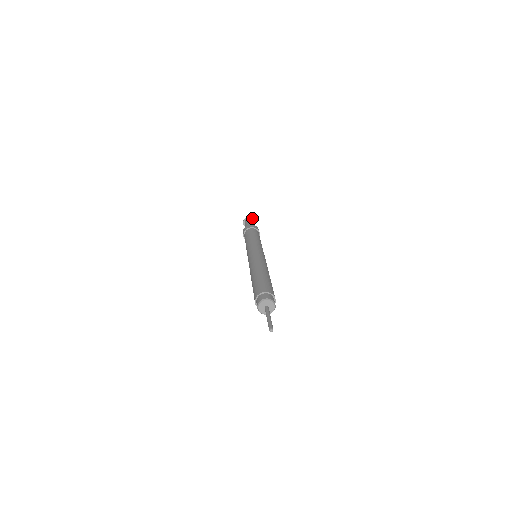
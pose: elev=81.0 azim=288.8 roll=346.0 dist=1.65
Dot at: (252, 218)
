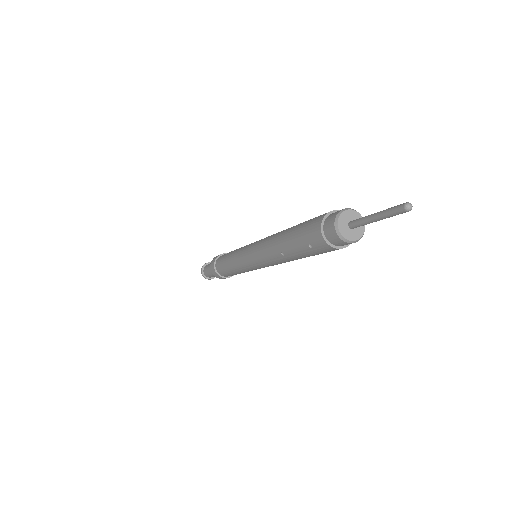
Dot at: occluded
